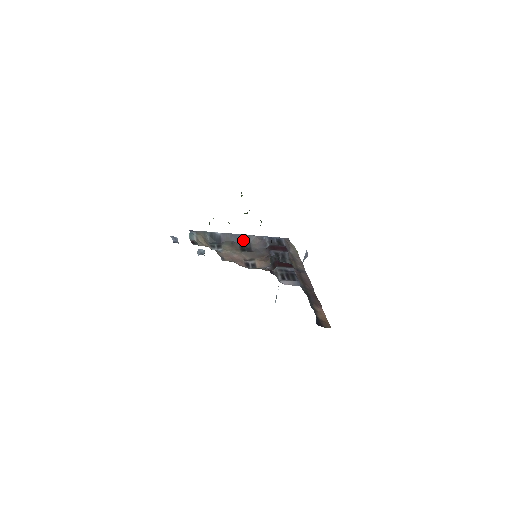
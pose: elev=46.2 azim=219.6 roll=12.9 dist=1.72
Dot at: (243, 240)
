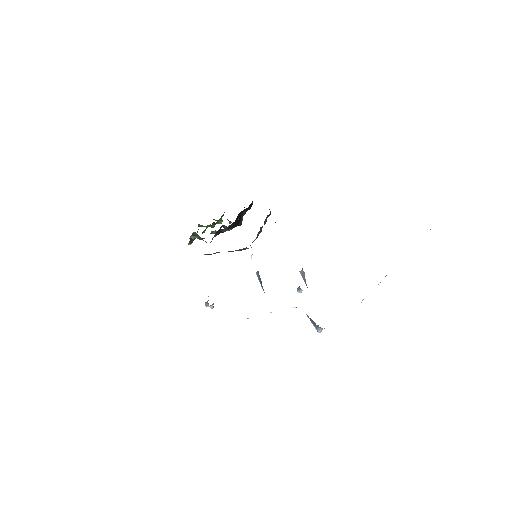
Dot at: occluded
